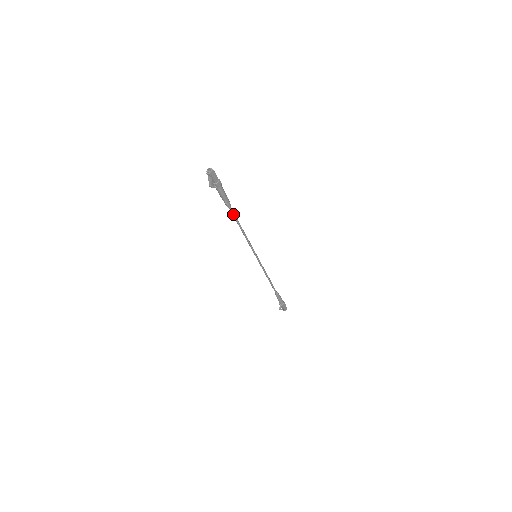
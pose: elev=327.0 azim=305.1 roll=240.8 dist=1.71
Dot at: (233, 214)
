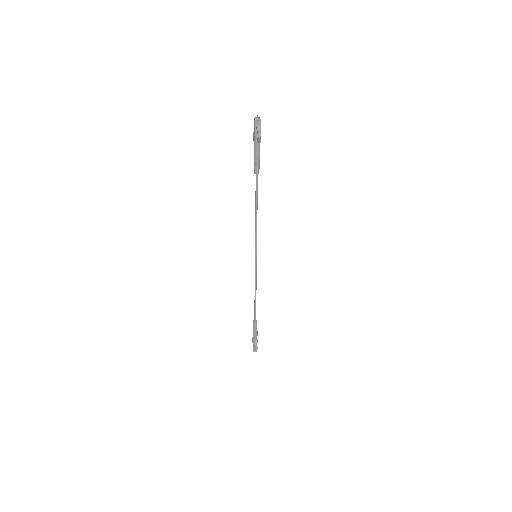
Dot at: (257, 186)
